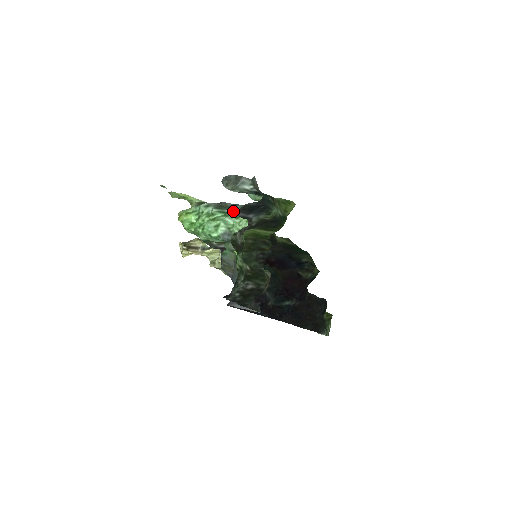
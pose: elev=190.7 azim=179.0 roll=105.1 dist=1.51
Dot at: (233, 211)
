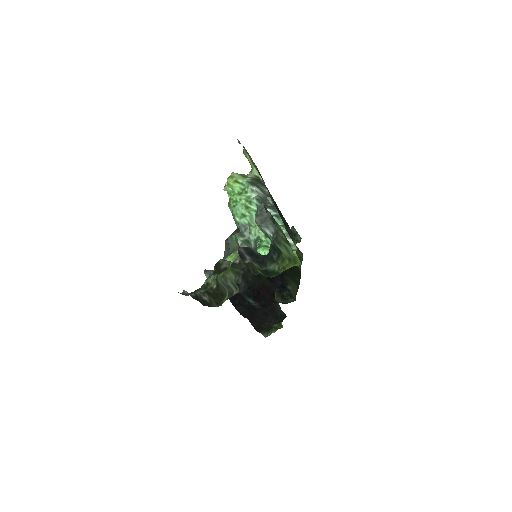
Dot at: occluded
